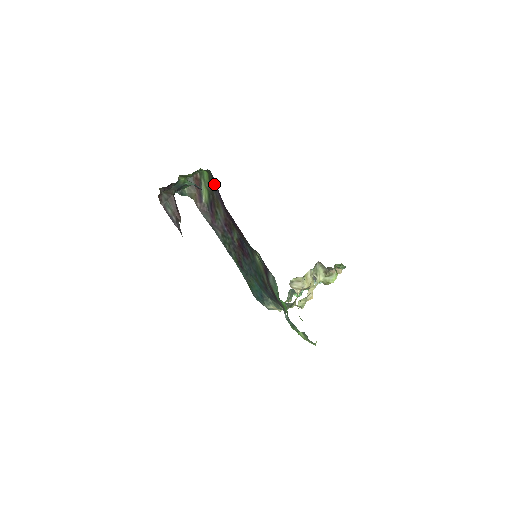
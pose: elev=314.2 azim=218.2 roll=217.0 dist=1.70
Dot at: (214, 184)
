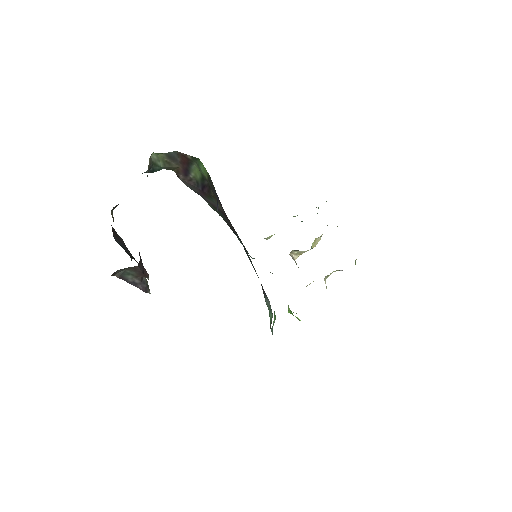
Dot at: (216, 193)
